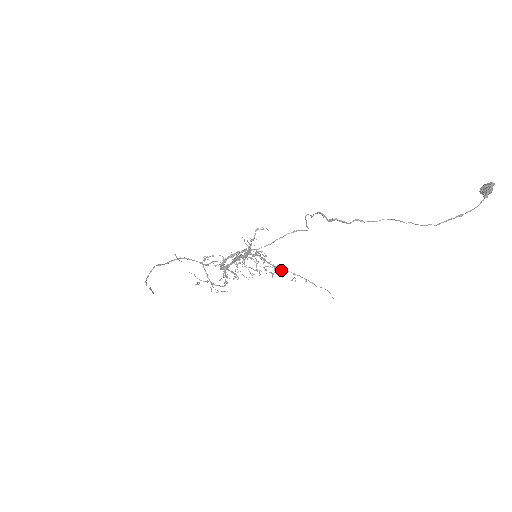
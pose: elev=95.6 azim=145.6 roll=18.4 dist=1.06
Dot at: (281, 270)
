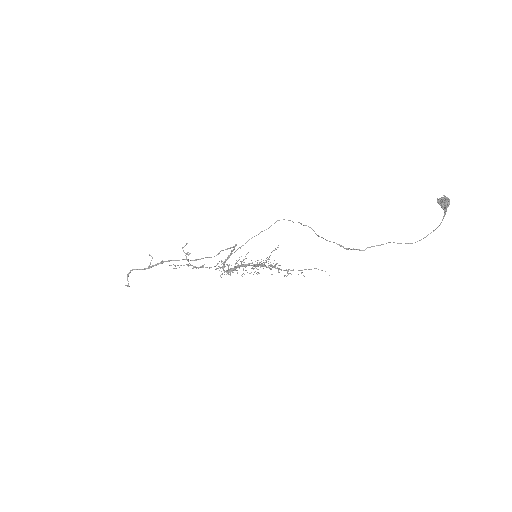
Dot at: occluded
